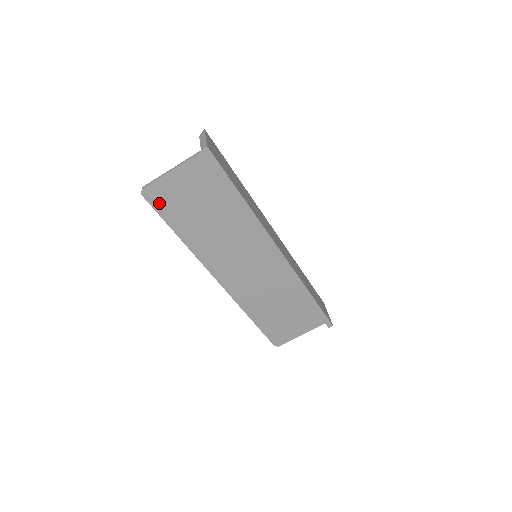
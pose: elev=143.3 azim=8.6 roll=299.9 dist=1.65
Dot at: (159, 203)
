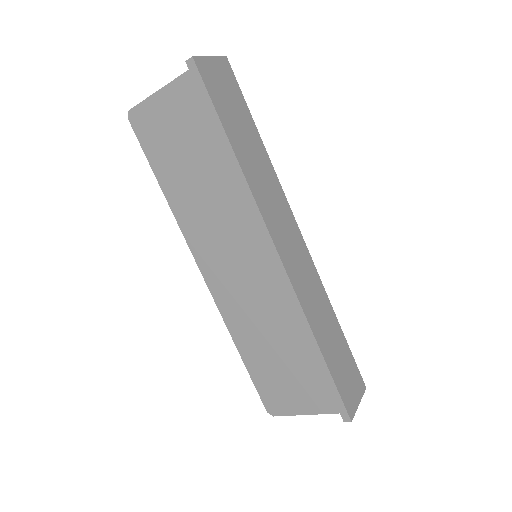
Dot at: (144, 135)
